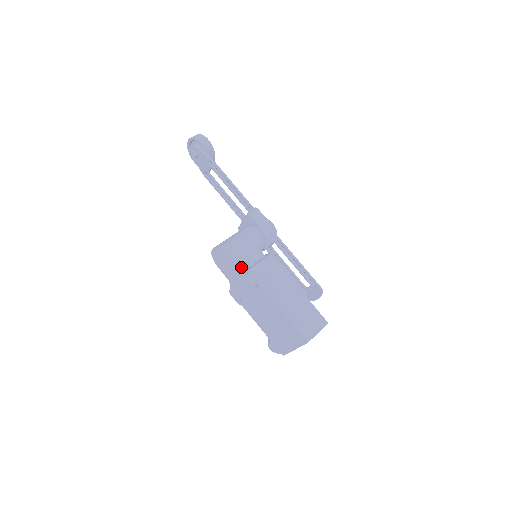
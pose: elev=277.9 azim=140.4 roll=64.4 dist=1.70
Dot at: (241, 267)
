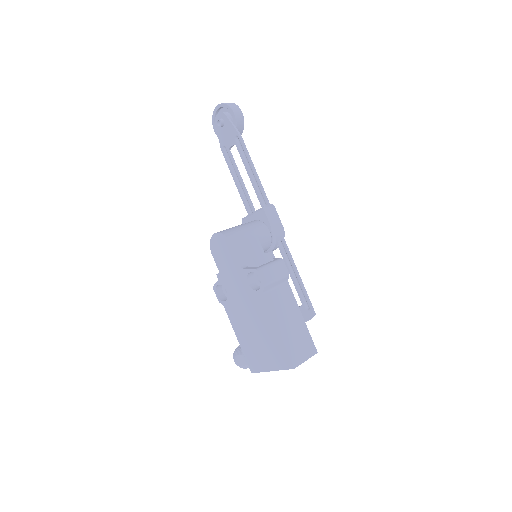
Dot at: (244, 263)
